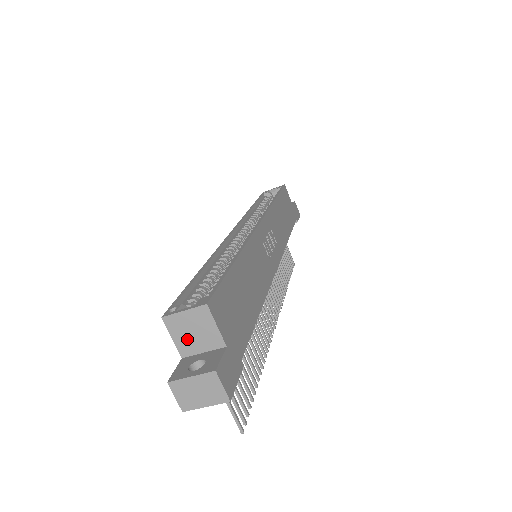
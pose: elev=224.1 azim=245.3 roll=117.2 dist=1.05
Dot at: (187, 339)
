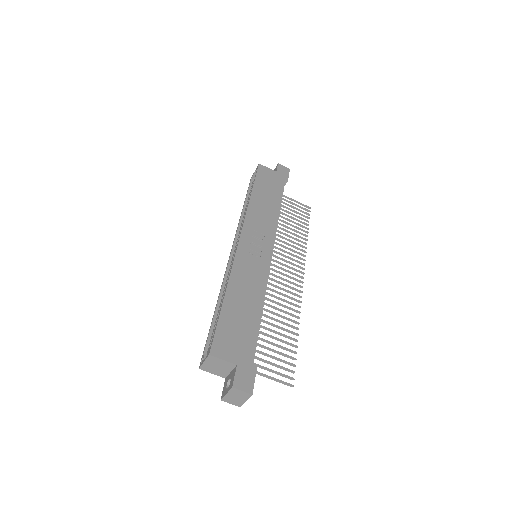
Dot at: (218, 371)
